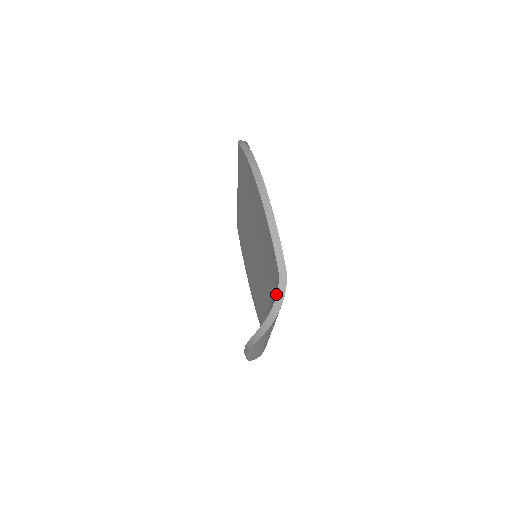
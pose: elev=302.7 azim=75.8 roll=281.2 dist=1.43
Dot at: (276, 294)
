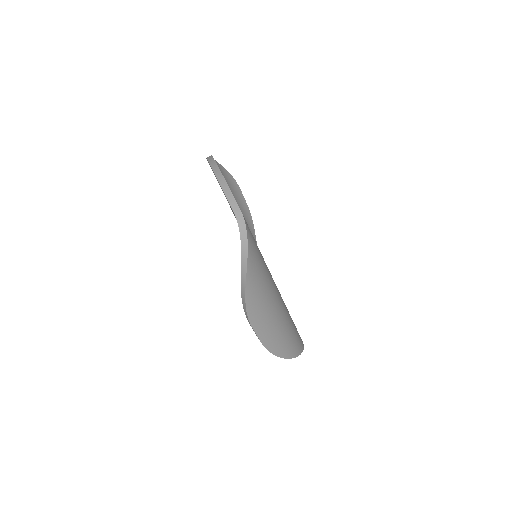
Dot at: (242, 240)
